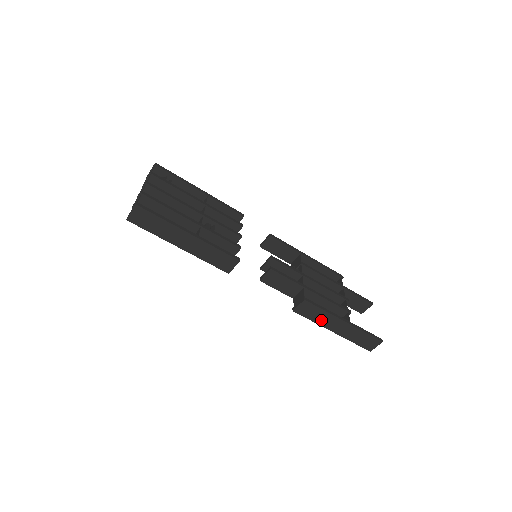
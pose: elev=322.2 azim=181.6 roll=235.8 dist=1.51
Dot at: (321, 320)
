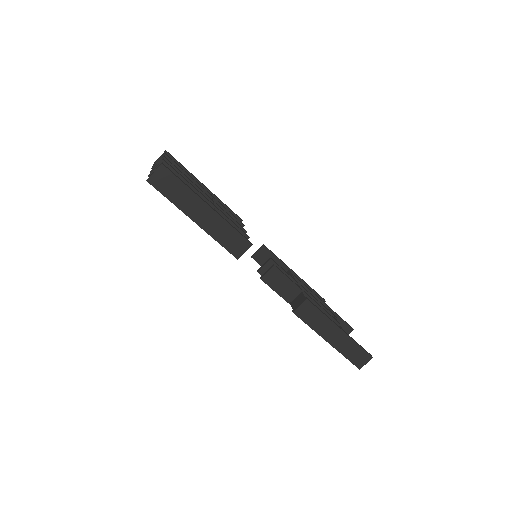
Dot at: (318, 326)
